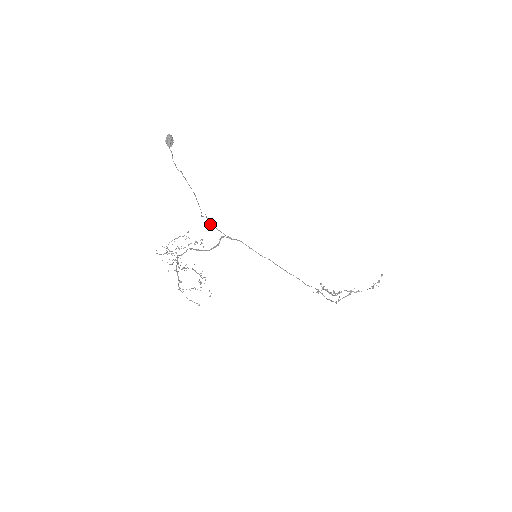
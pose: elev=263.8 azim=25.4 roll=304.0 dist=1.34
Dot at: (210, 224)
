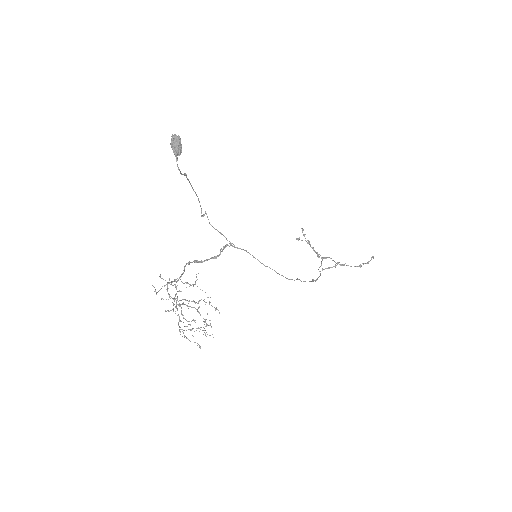
Dot at: occluded
